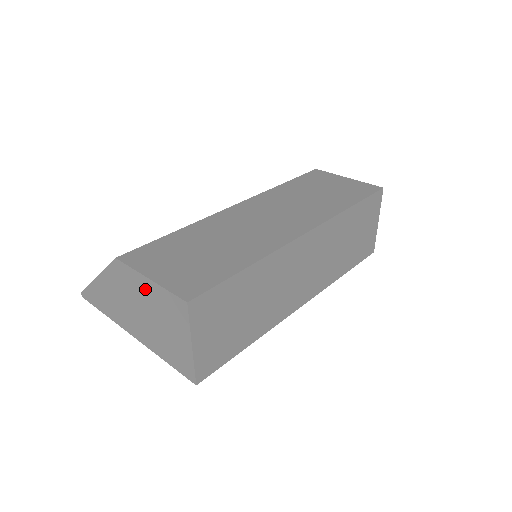
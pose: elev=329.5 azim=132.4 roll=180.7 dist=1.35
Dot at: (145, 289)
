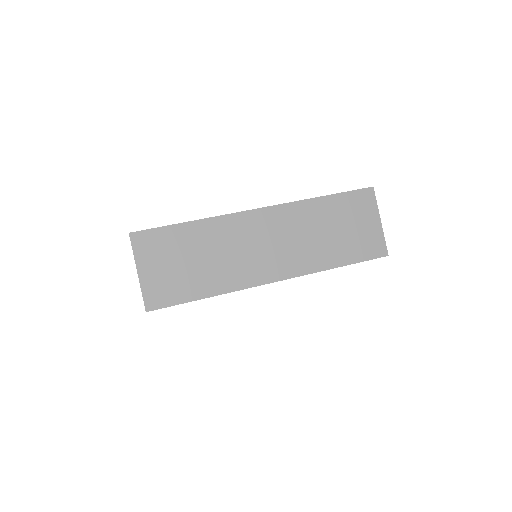
Dot at: occluded
